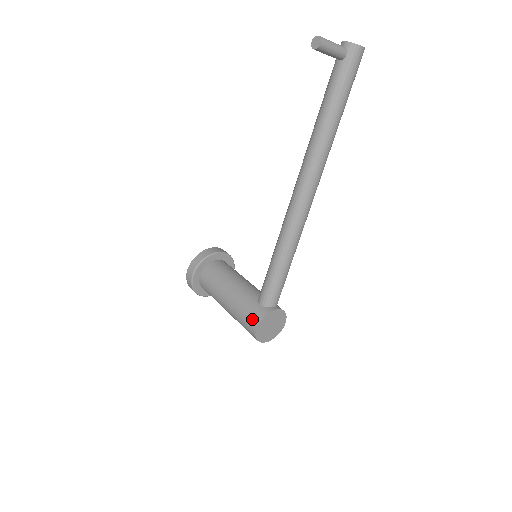
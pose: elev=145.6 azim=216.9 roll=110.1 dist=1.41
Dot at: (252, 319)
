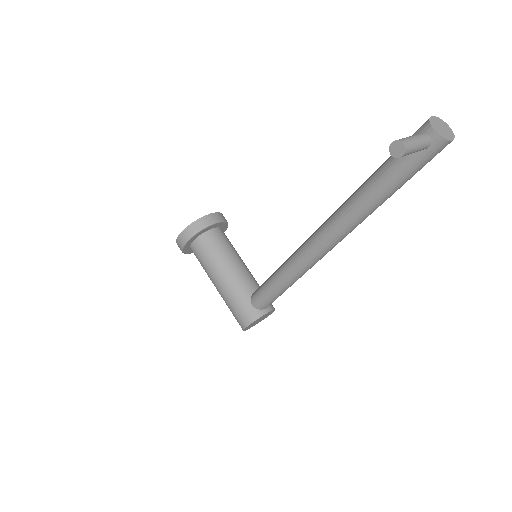
Dot at: (243, 318)
